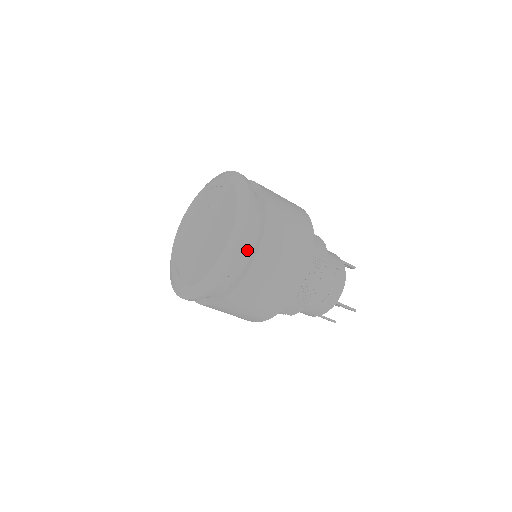
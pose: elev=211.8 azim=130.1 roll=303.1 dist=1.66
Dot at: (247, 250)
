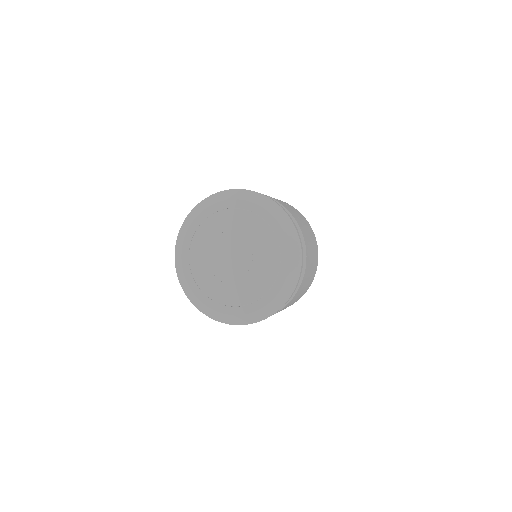
Dot at: occluded
